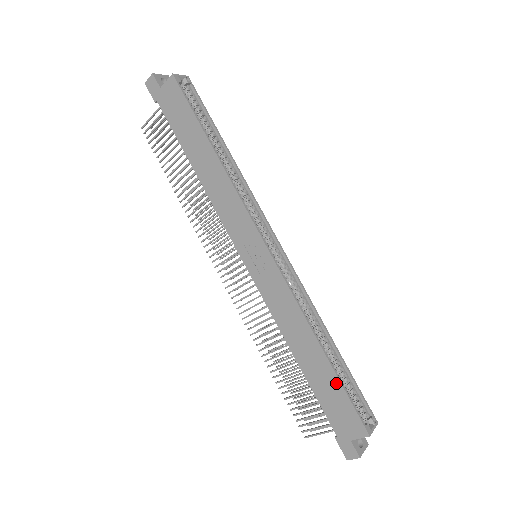
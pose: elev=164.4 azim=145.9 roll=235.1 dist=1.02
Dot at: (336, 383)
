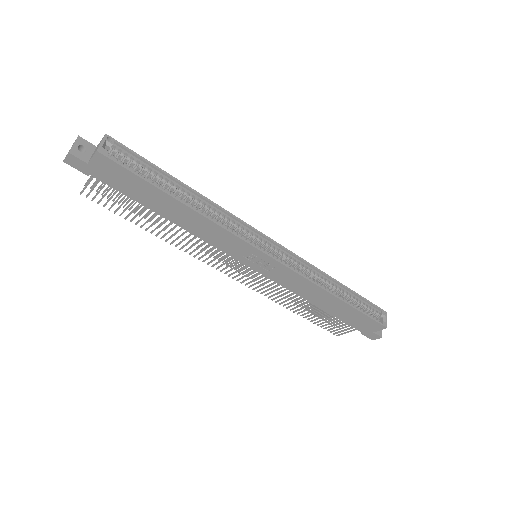
Dot at: (355, 311)
